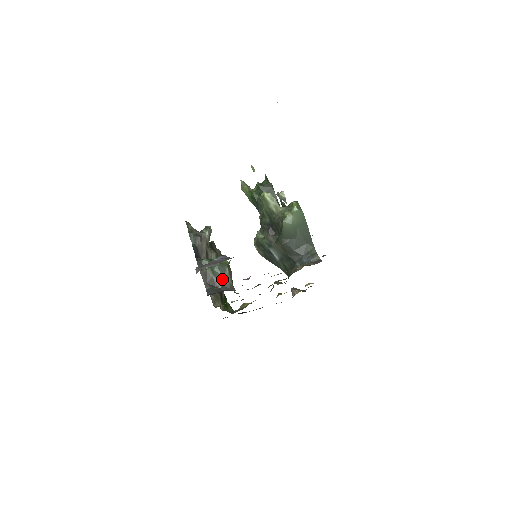
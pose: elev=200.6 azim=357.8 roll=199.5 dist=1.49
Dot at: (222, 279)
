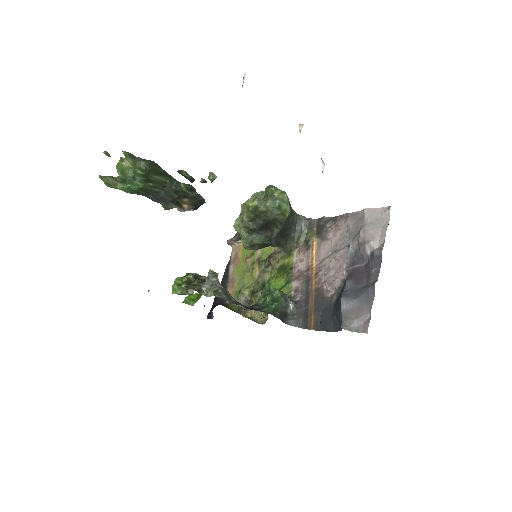
Dot at: (289, 305)
